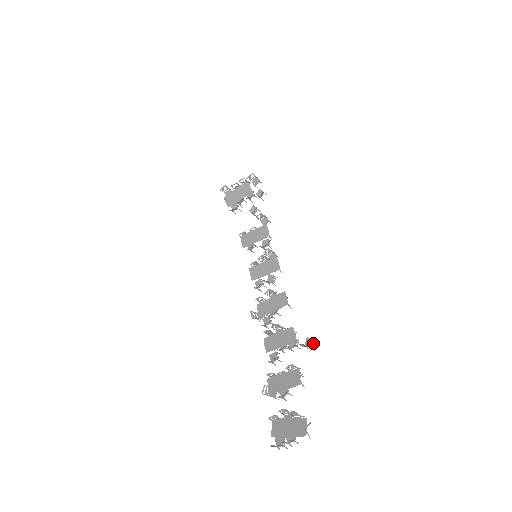
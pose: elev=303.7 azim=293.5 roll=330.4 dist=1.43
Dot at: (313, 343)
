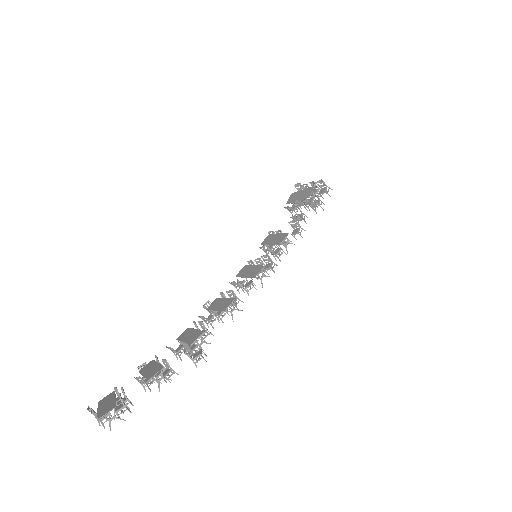
Dot at: (199, 358)
